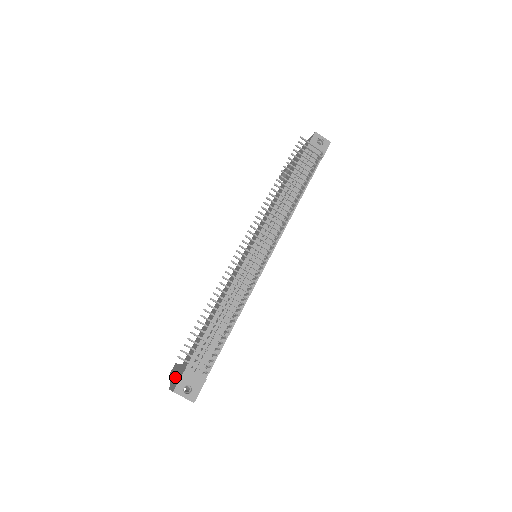
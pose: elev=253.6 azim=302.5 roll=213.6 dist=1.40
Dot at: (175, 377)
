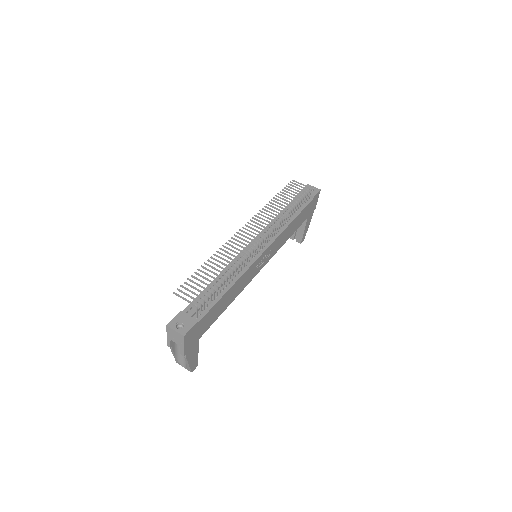
Dot at: occluded
